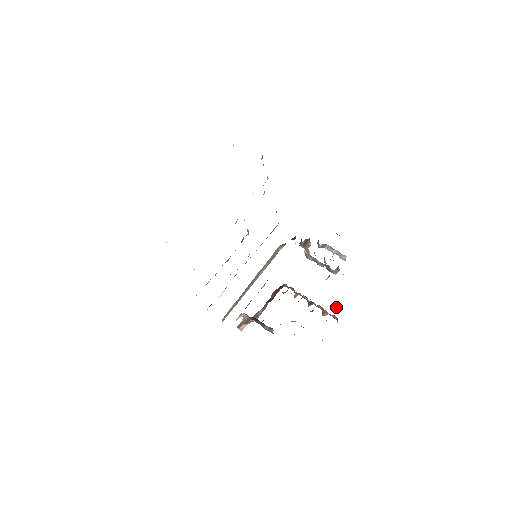
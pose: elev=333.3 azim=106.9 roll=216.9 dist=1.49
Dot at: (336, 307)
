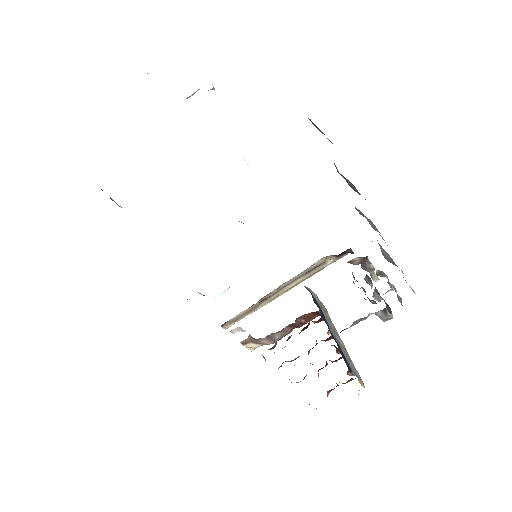
Dot at: (348, 368)
